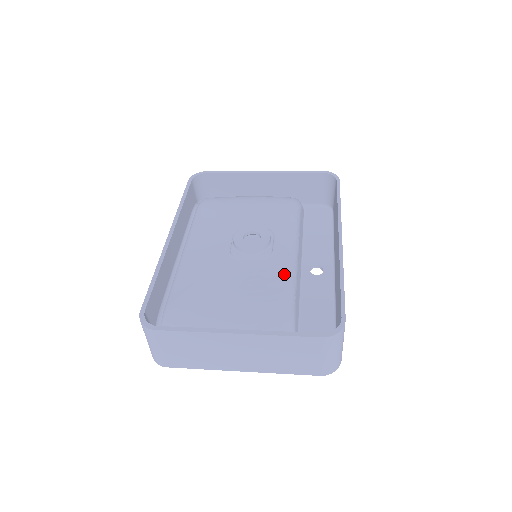
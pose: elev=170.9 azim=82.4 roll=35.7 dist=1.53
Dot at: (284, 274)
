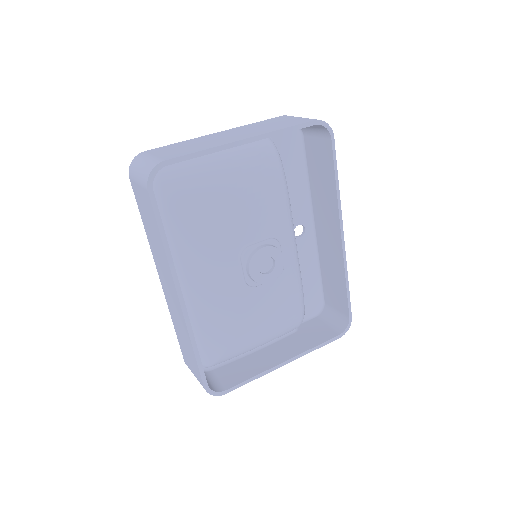
Dot at: (297, 284)
